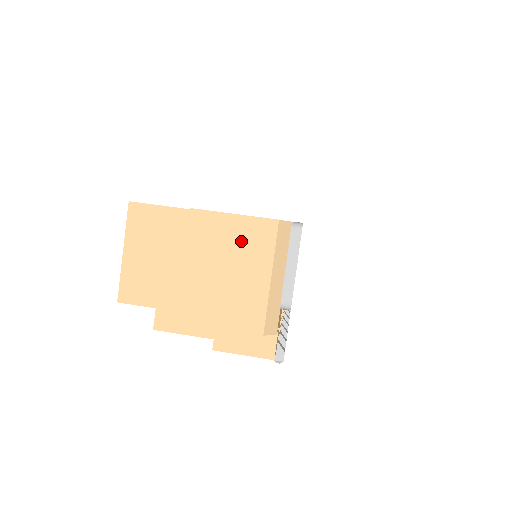
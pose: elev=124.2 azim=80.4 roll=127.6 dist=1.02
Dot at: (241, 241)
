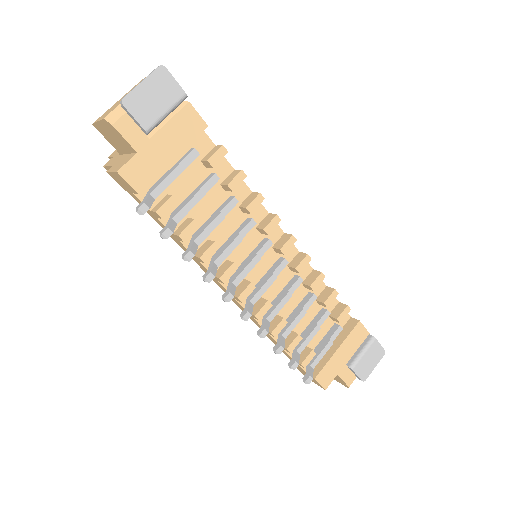
Dot at: occluded
